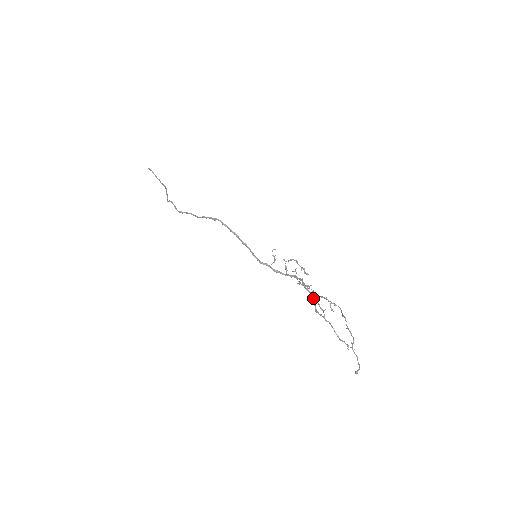
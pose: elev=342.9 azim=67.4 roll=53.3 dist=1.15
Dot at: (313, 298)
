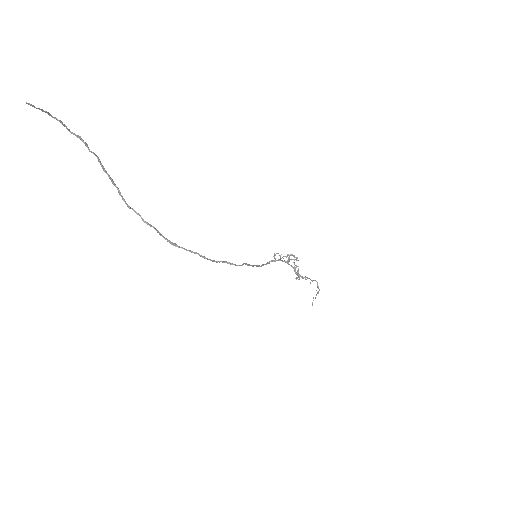
Dot at: (299, 277)
